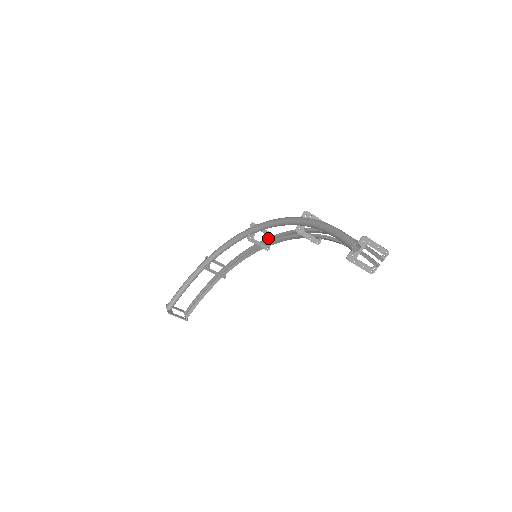
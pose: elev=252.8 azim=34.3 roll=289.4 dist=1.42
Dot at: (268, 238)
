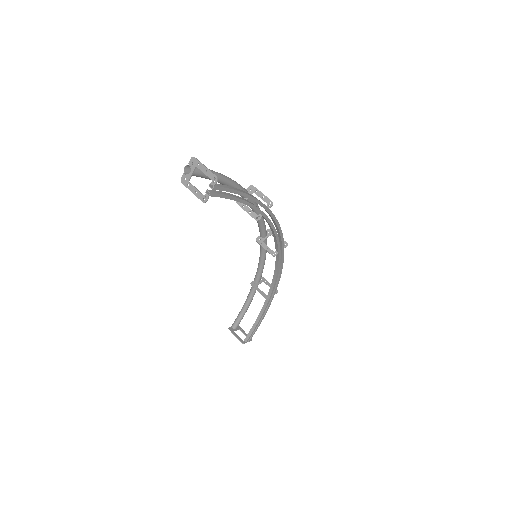
Dot at: (280, 246)
